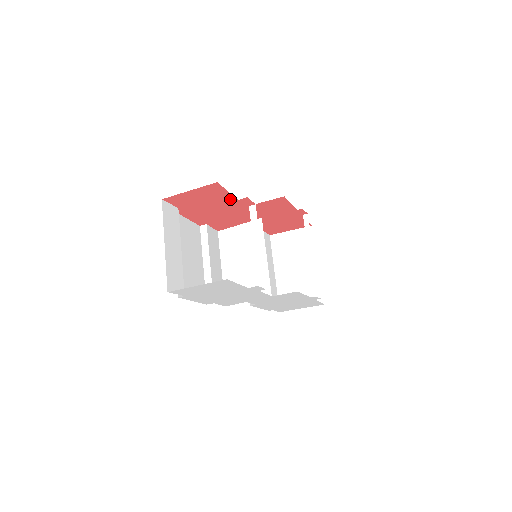
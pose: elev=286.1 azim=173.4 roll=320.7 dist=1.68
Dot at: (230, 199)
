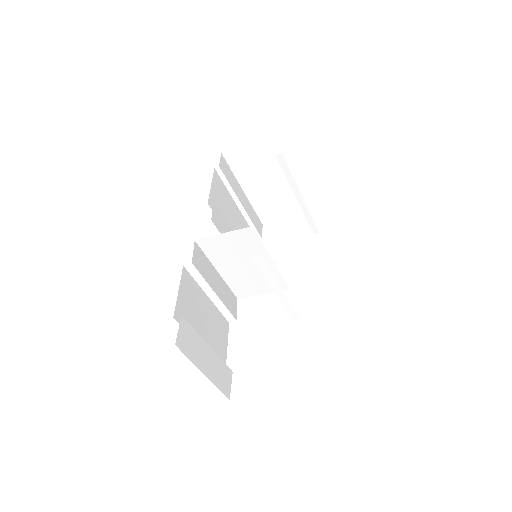
Dot at: occluded
